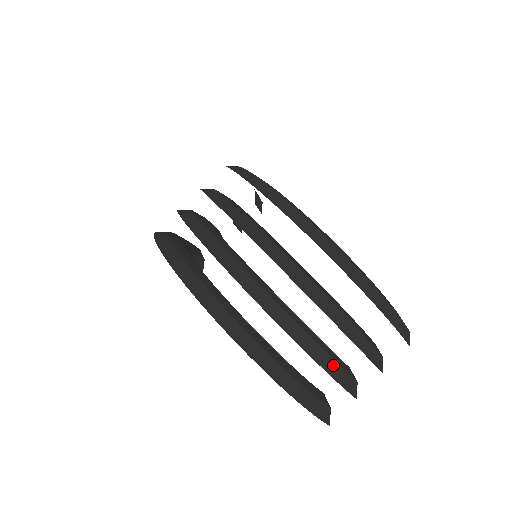
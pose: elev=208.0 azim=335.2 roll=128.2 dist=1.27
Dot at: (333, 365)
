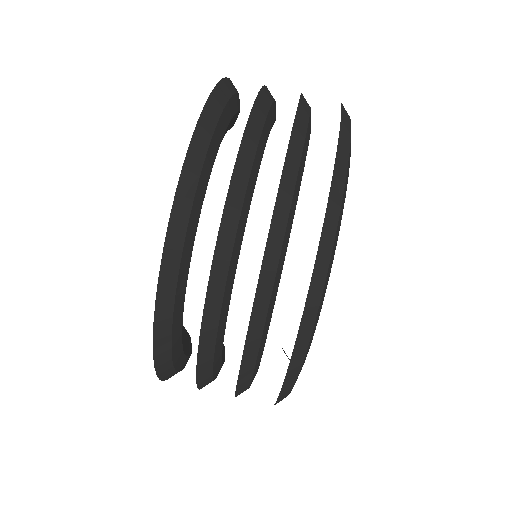
Dot at: (209, 382)
